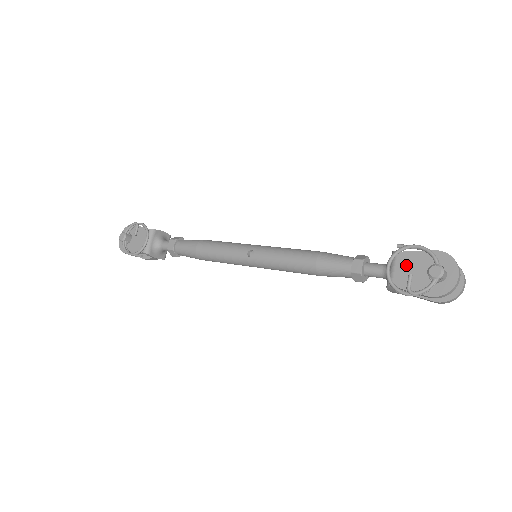
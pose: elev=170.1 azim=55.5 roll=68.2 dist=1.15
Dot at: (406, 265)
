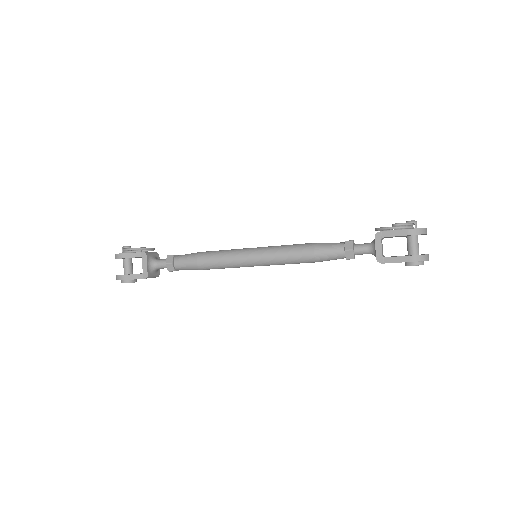
Dot at: occluded
